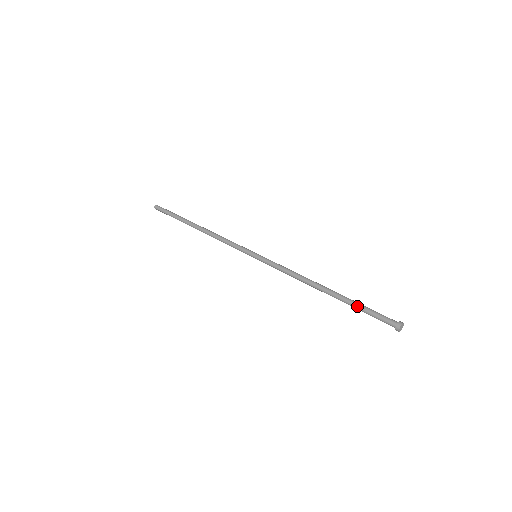
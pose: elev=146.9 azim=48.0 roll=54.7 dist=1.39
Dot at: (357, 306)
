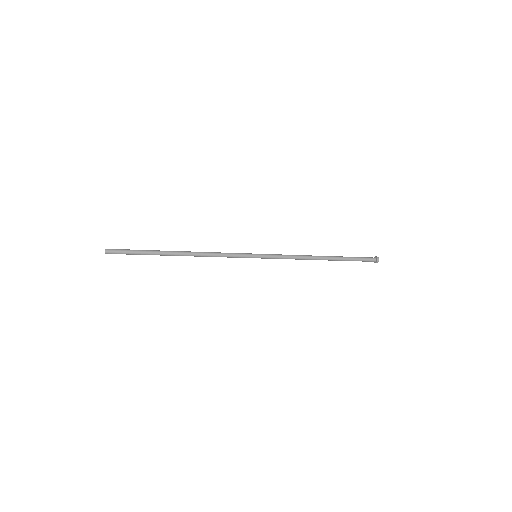
Dot at: (349, 257)
